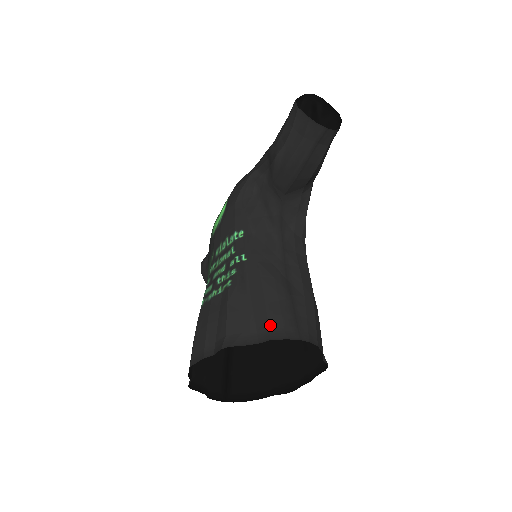
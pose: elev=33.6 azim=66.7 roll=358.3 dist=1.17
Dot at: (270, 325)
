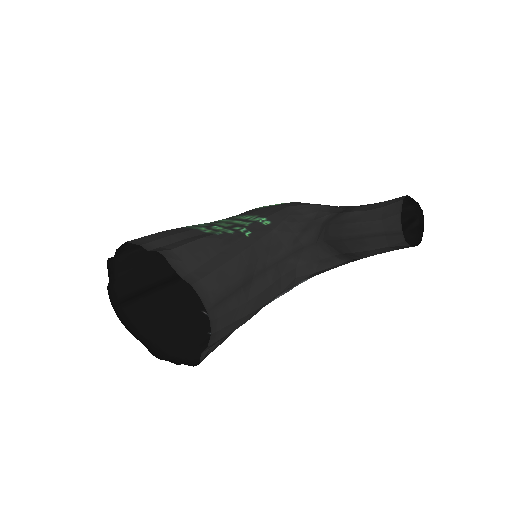
Dot at: (204, 279)
